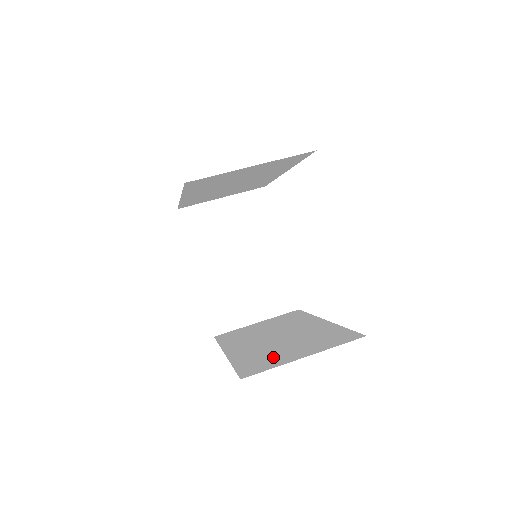
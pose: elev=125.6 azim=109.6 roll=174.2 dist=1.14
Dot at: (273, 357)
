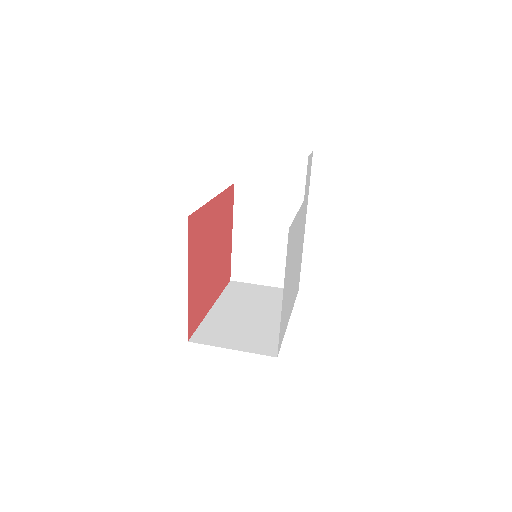
Dot at: (222, 334)
